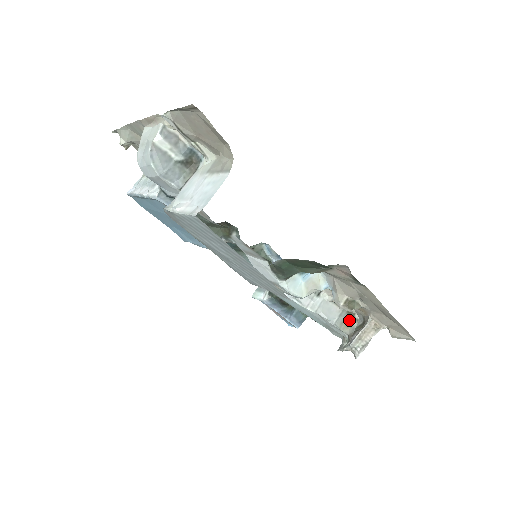
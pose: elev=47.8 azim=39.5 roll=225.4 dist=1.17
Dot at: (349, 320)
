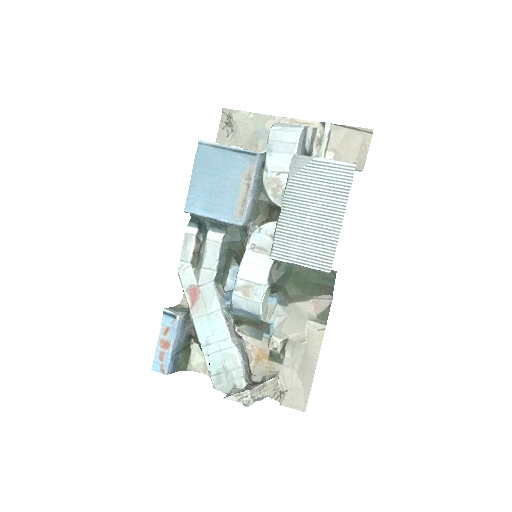
Dot at: (249, 374)
